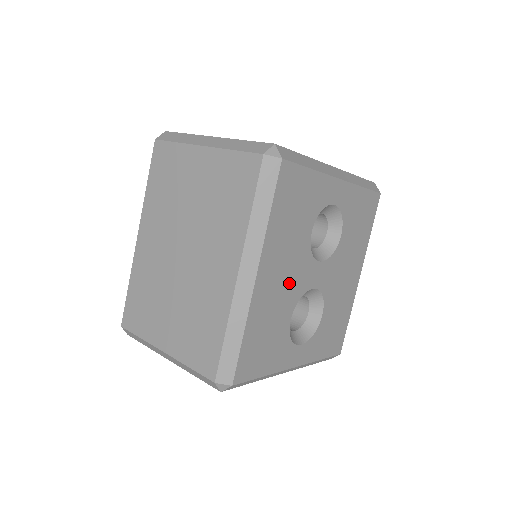
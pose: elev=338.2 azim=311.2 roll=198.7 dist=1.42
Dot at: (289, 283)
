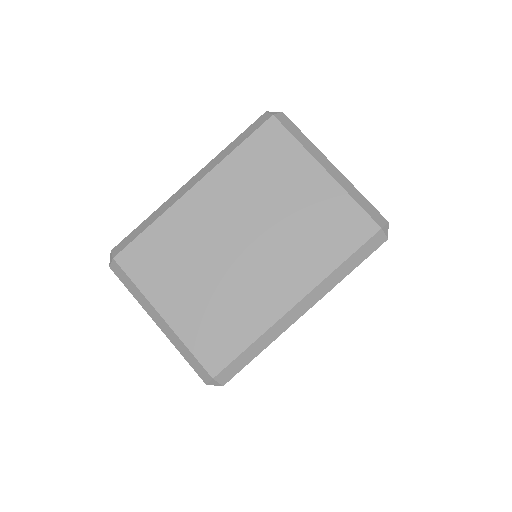
Dot at: occluded
